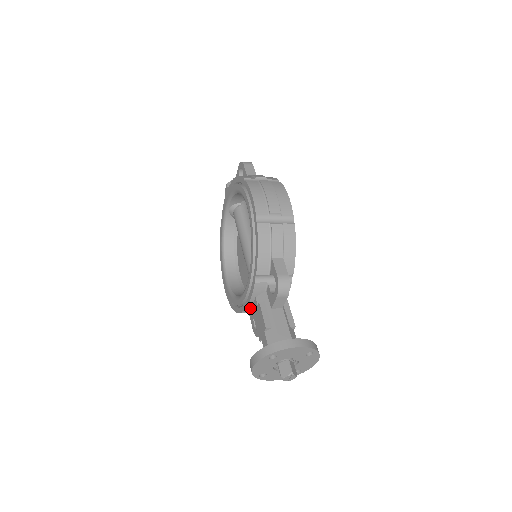
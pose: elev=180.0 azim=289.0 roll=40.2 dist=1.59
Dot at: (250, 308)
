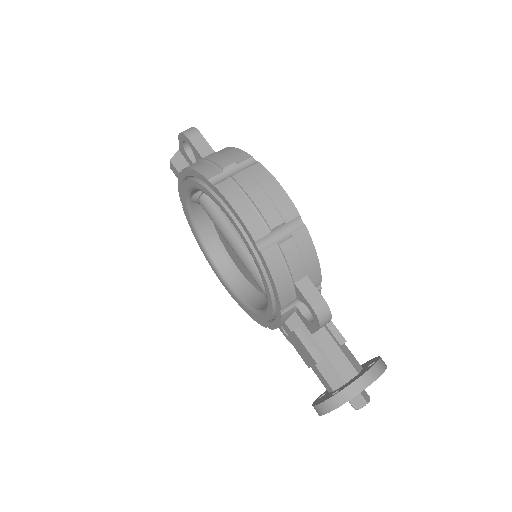
Dot at: occluded
